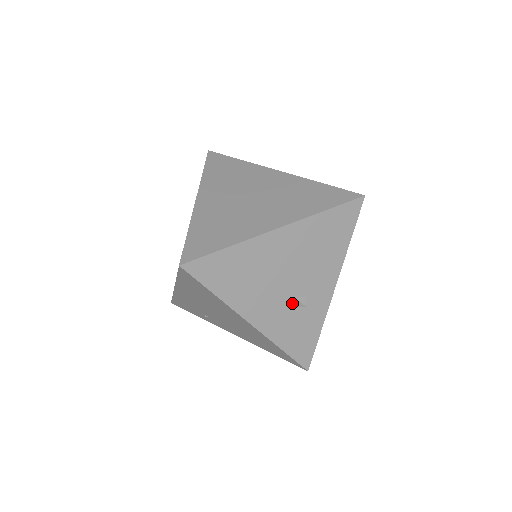
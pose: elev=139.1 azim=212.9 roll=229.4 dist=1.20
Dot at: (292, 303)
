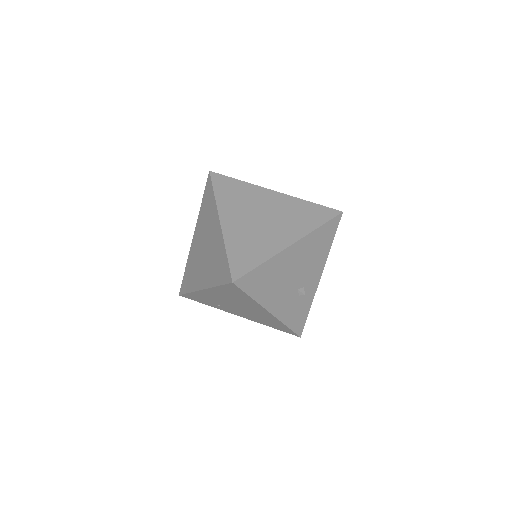
Dot at: (295, 293)
